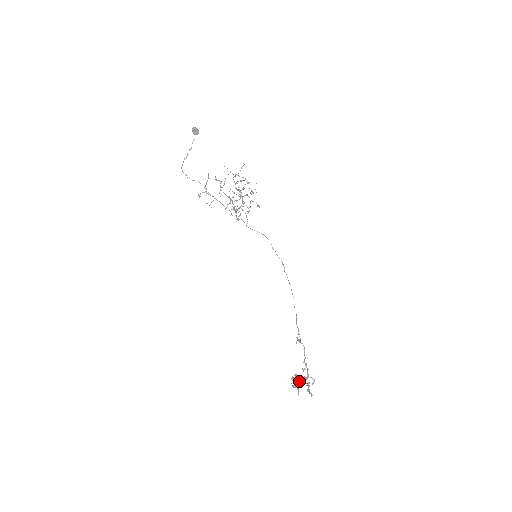
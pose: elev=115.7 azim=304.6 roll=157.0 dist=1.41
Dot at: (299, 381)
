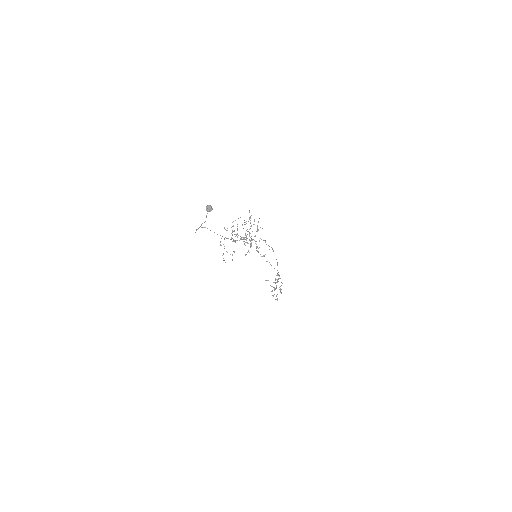
Dot at: occluded
